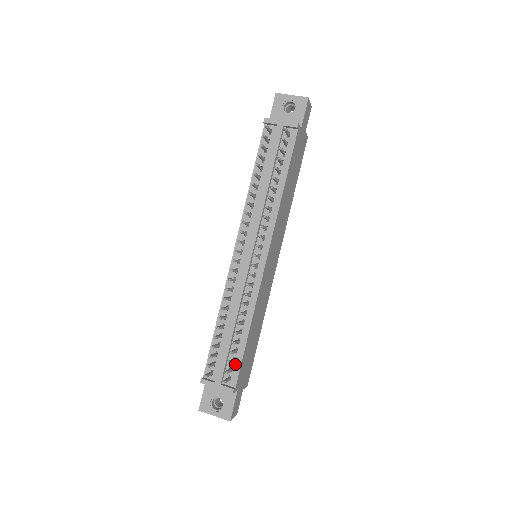
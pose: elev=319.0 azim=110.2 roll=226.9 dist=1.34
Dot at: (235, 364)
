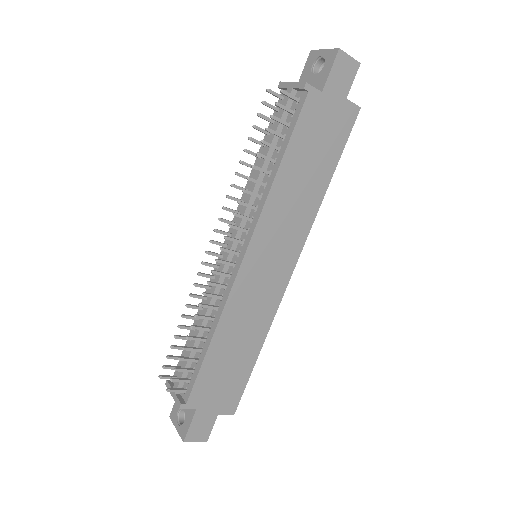
Dot at: (193, 376)
